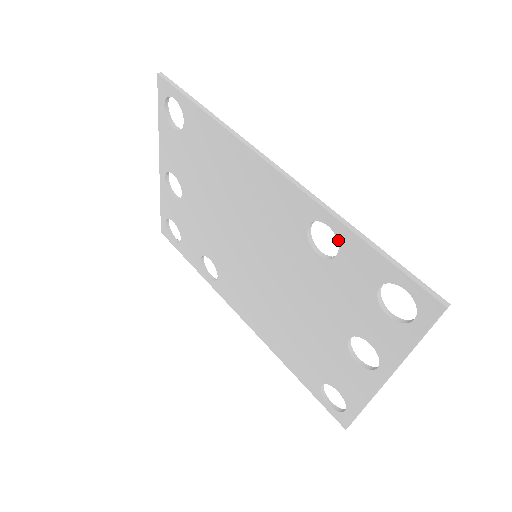
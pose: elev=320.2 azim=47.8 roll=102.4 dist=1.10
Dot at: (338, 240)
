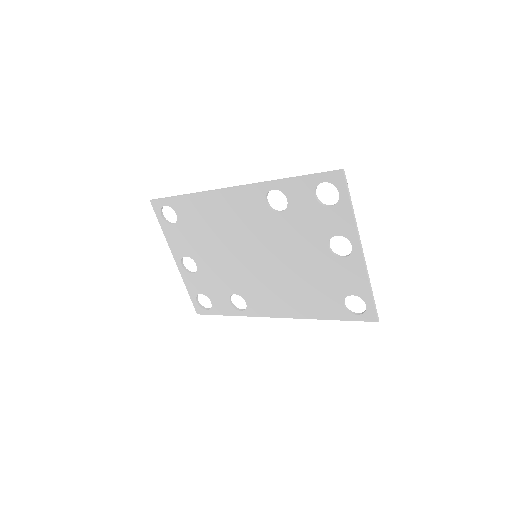
Dot at: (282, 192)
